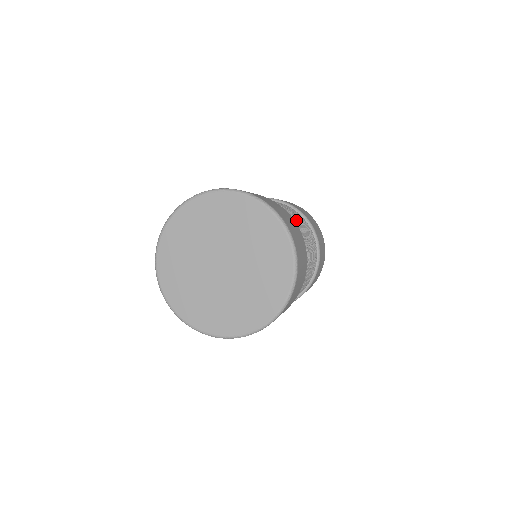
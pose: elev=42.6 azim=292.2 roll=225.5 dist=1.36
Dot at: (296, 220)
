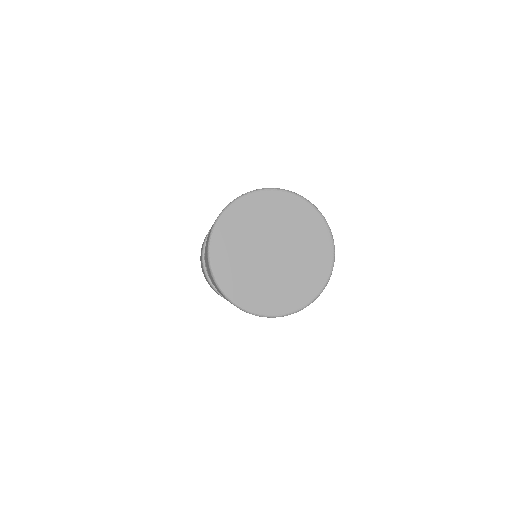
Dot at: occluded
